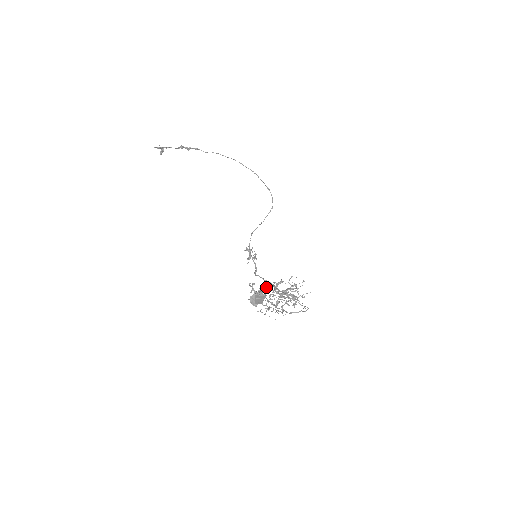
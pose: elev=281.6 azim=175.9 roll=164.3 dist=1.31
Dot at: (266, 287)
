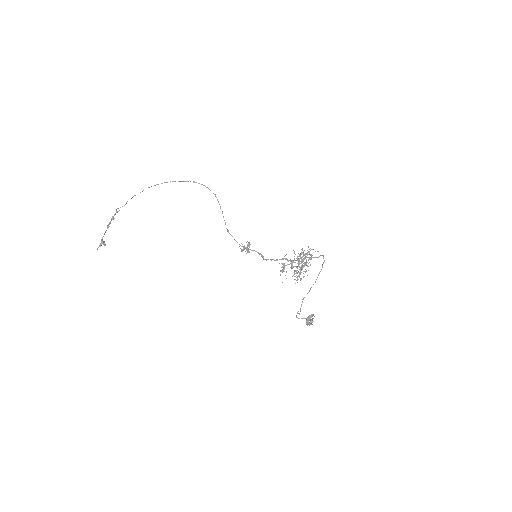
Dot at: (283, 266)
